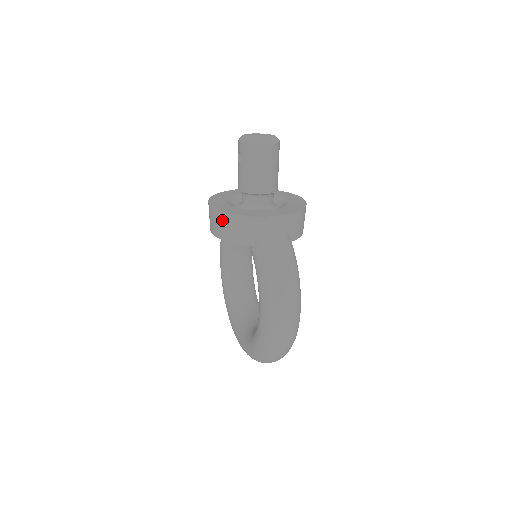
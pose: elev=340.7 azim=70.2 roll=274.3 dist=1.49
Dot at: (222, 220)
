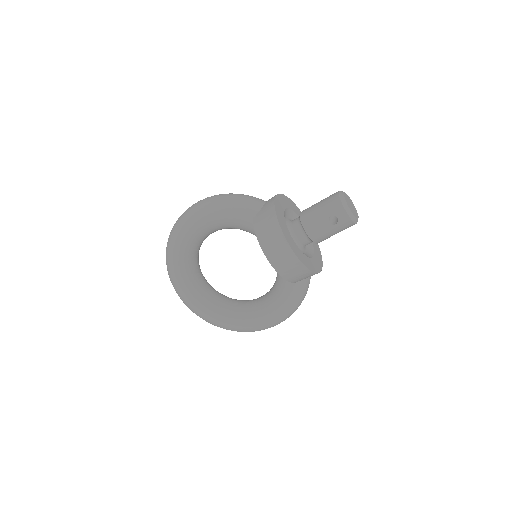
Dot at: (298, 269)
